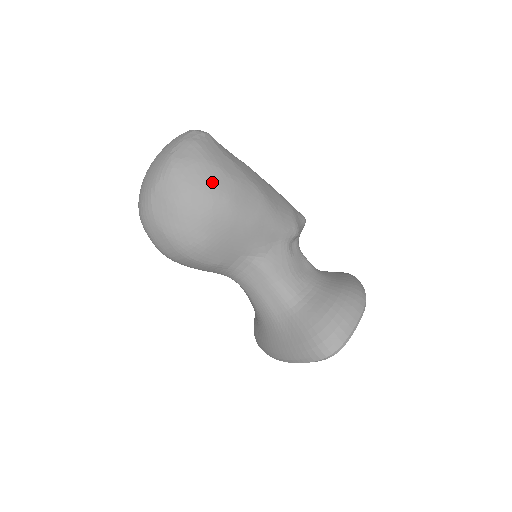
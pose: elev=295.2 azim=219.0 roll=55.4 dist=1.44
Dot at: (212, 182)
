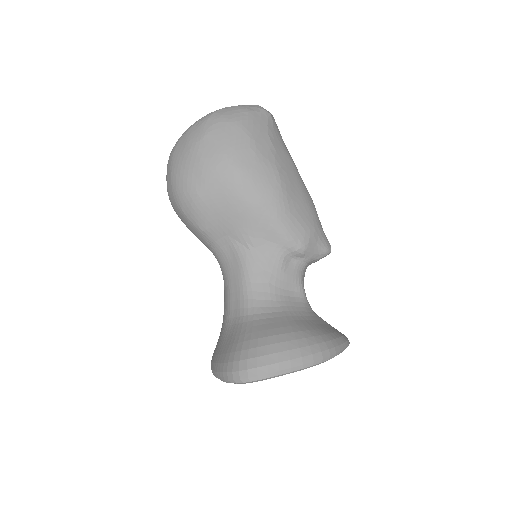
Dot at: (232, 144)
